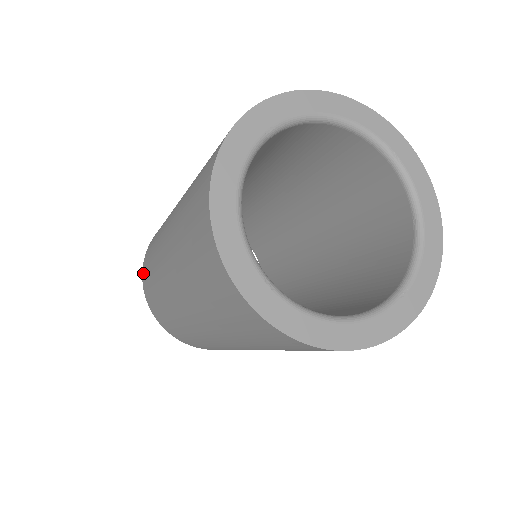
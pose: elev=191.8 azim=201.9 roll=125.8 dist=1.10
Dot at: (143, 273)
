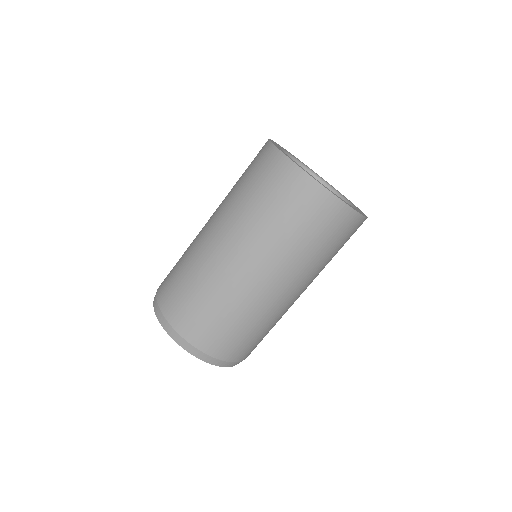
Dot at: (161, 298)
